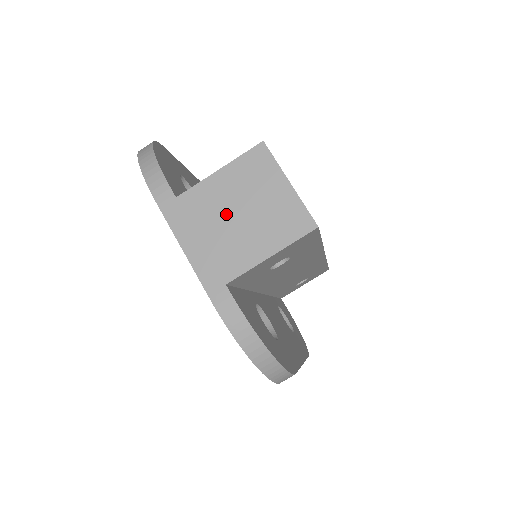
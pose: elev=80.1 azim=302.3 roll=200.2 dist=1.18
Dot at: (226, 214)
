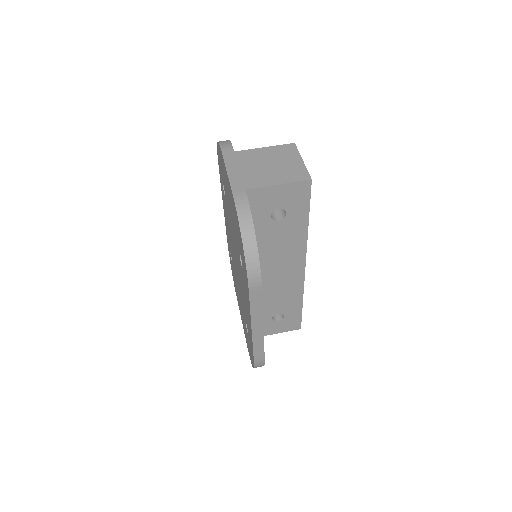
Dot at: (260, 163)
